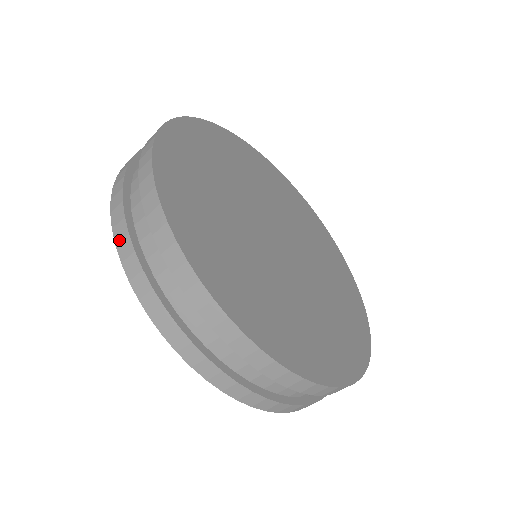
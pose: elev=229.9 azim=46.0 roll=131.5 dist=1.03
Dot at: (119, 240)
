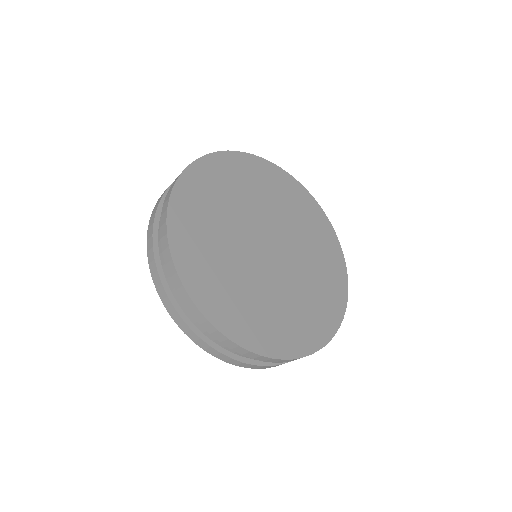
Dot at: (160, 198)
